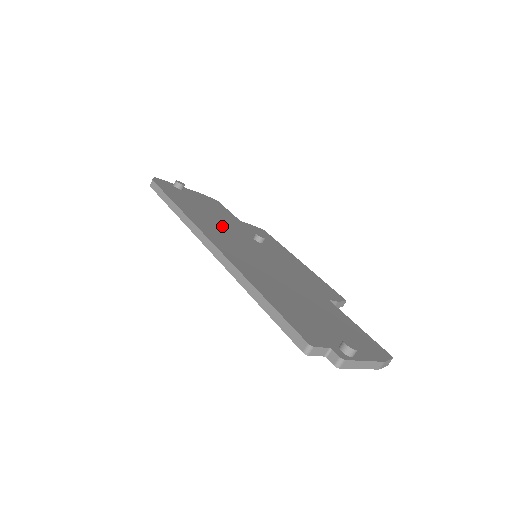
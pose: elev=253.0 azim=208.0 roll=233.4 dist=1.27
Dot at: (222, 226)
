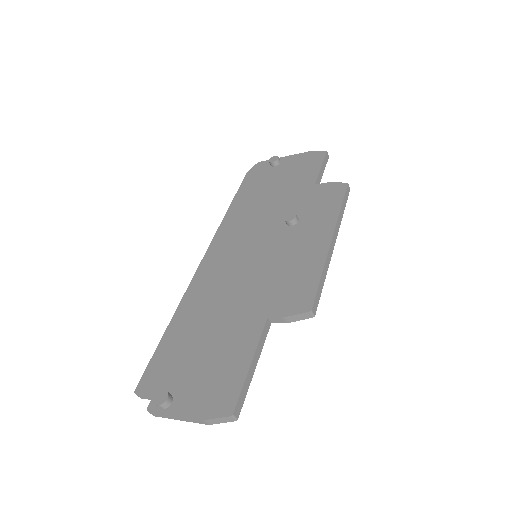
Dot at: (256, 219)
